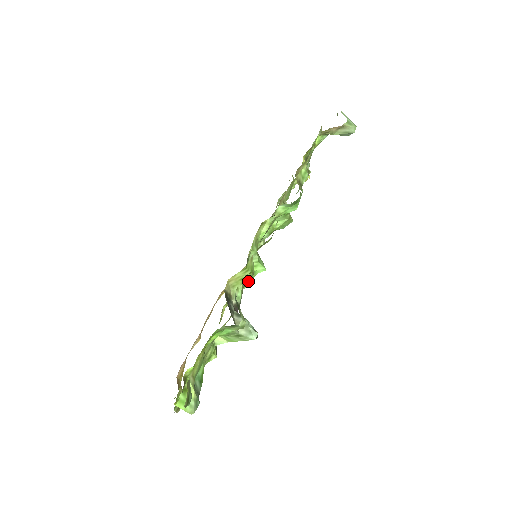
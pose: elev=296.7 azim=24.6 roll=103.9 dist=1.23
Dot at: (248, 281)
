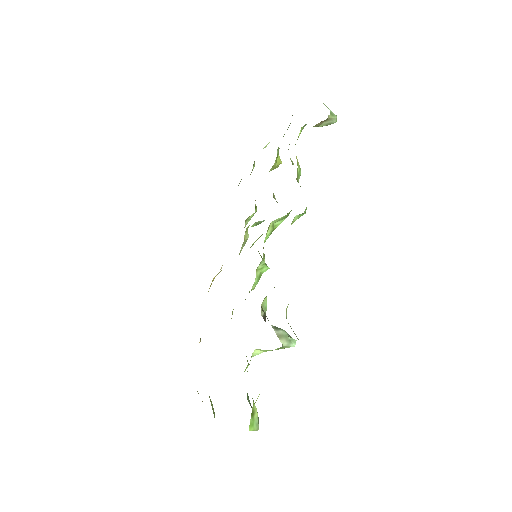
Dot at: occluded
